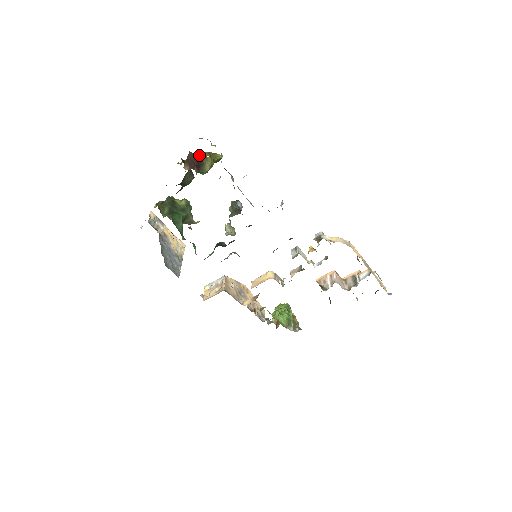
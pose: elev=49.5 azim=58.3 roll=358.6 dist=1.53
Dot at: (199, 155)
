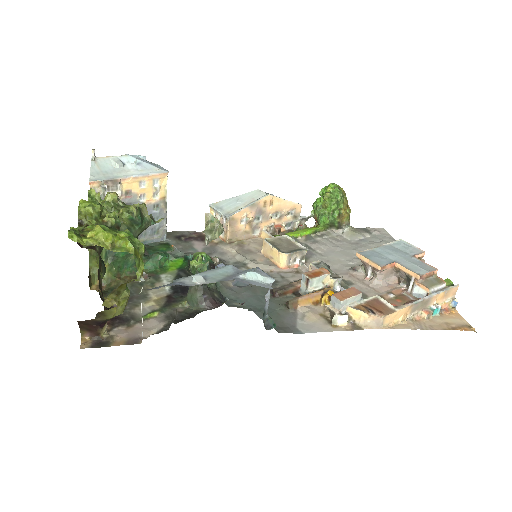
Dot at: (95, 317)
